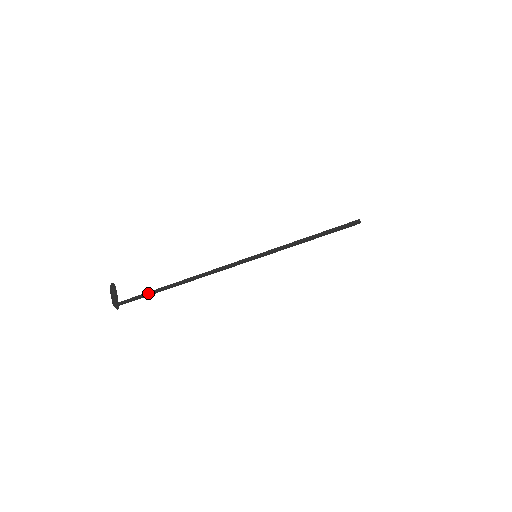
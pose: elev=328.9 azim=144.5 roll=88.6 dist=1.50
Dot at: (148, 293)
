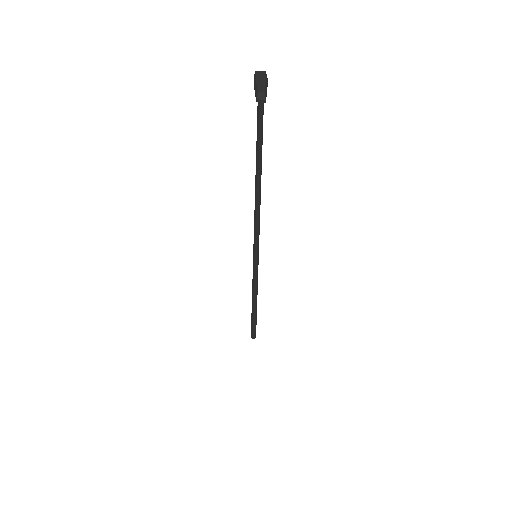
Dot at: (261, 138)
